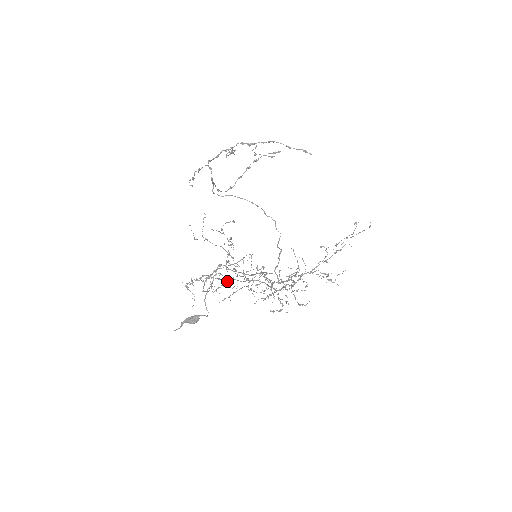
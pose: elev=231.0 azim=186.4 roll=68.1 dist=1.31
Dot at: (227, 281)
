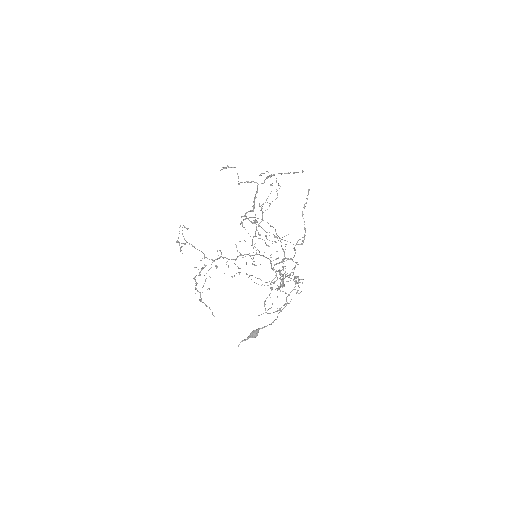
Dot at: occluded
